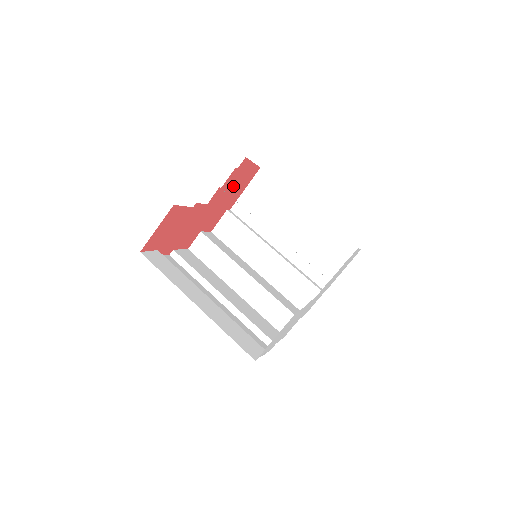
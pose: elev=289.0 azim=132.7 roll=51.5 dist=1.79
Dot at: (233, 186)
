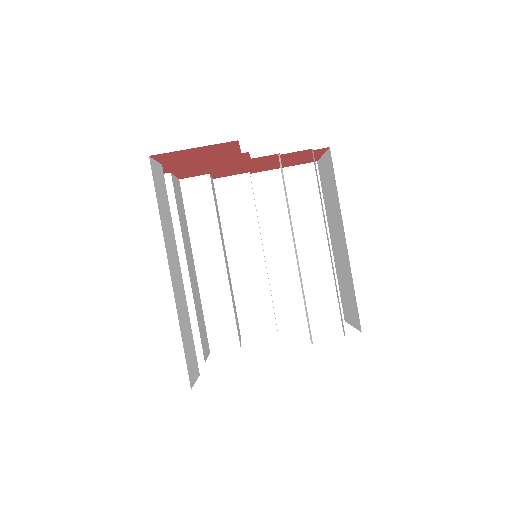
Dot at: (284, 159)
